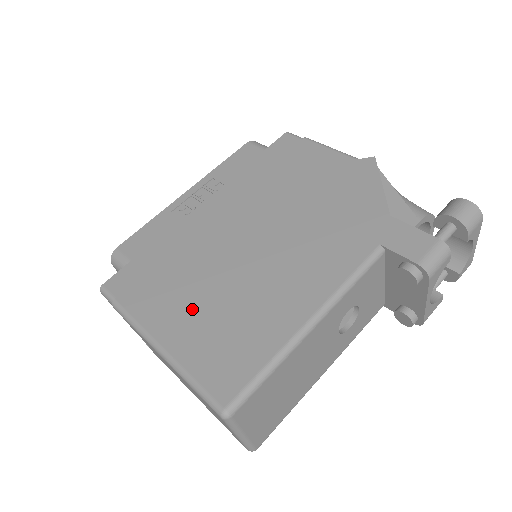
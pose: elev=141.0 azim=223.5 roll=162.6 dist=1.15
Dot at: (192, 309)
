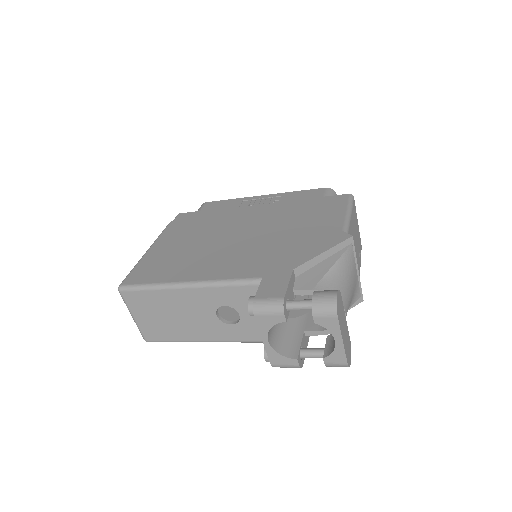
Dot at: (176, 244)
